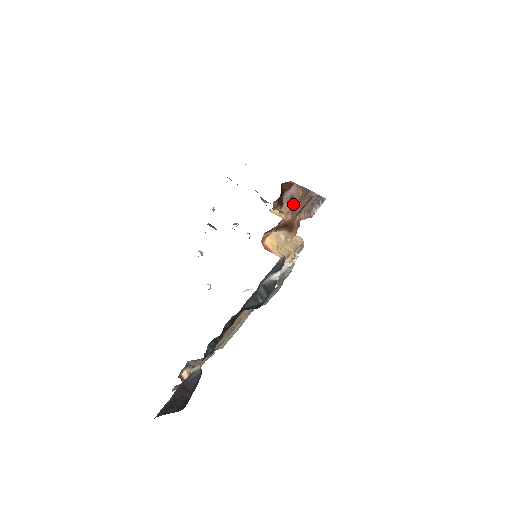
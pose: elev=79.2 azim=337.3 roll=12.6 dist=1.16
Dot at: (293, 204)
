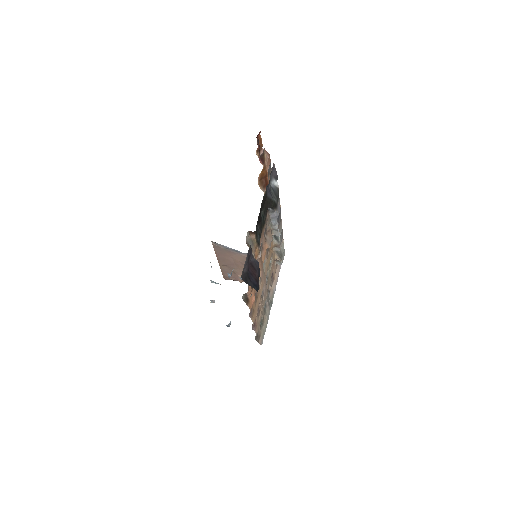
Dot at: (266, 163)
